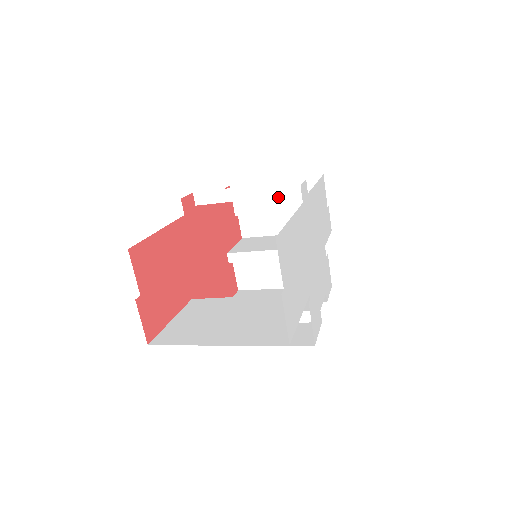
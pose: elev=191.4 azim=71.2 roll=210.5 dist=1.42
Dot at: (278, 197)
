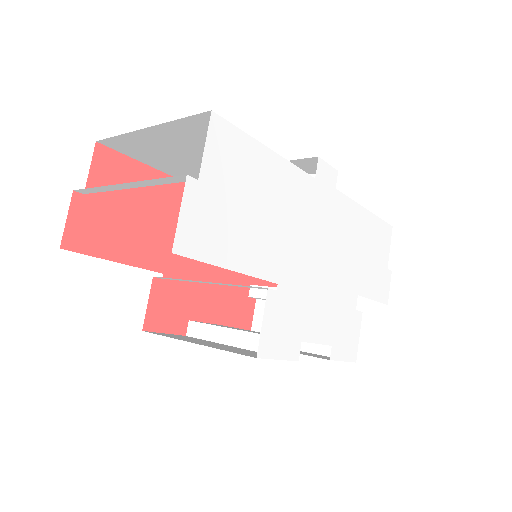
Dot at: occluded
